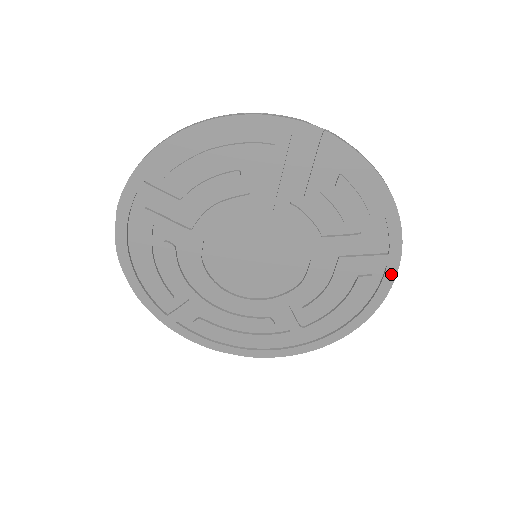
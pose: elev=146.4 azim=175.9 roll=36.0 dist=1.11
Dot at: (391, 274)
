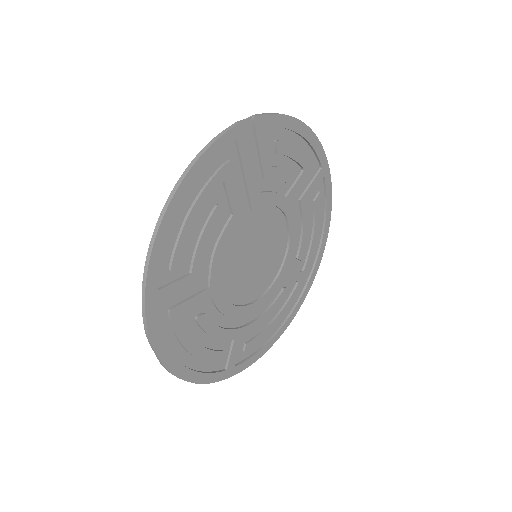
Dot at: (328, 180)
